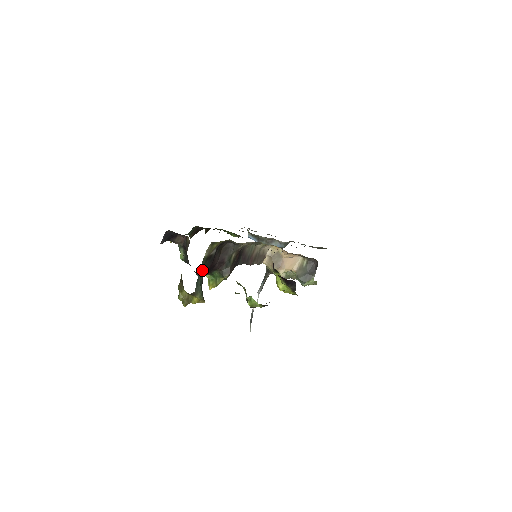
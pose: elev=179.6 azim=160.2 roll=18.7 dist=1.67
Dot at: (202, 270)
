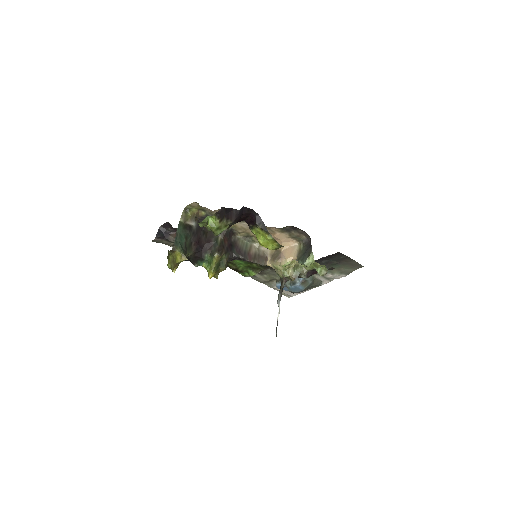
Dot at: (182, 235)
